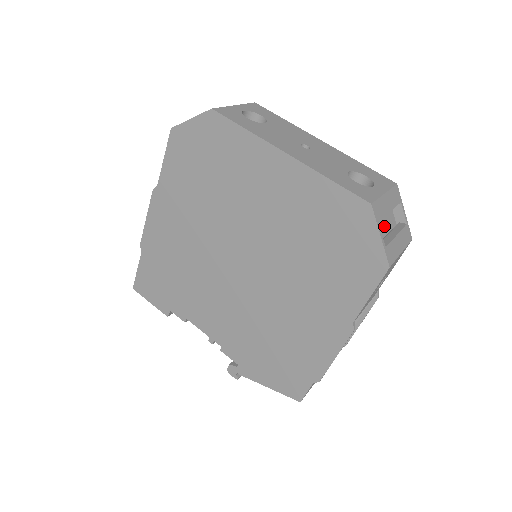
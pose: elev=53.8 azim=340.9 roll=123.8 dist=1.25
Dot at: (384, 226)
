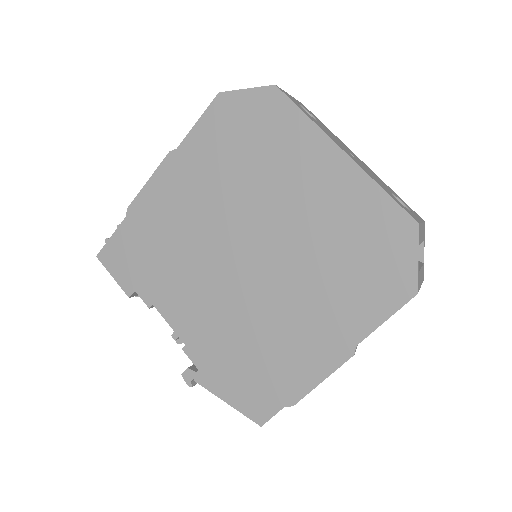
Dot at: occluded
